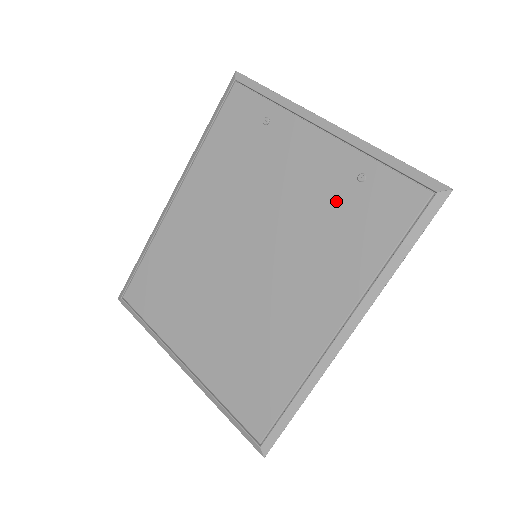
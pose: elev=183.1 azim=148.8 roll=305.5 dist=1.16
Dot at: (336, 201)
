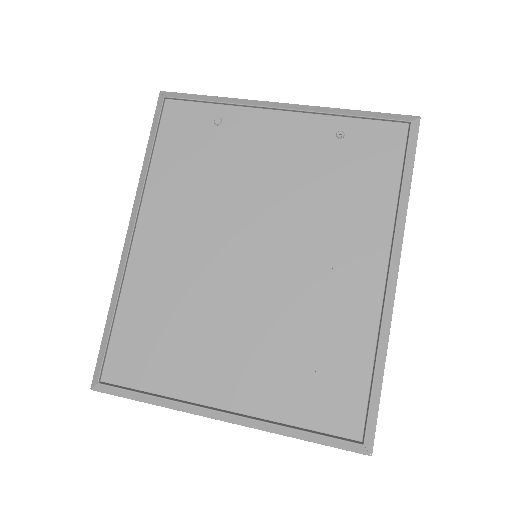
Dot at: (325, 163)
